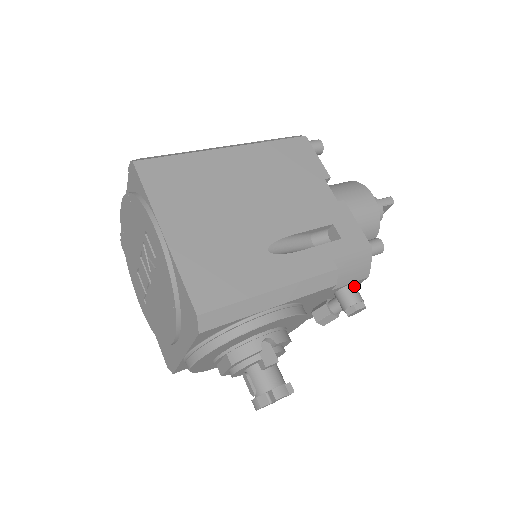
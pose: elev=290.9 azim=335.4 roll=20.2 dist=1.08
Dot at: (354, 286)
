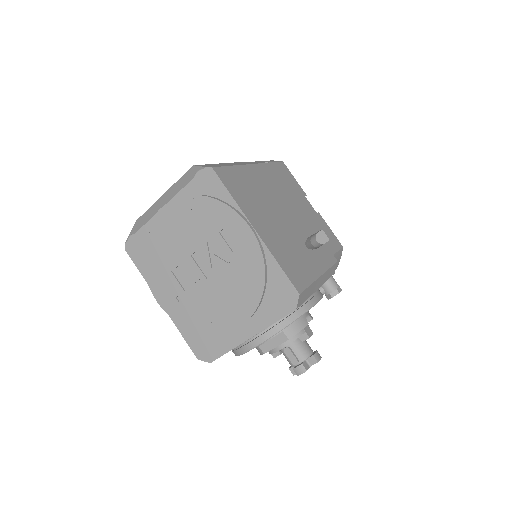
Dot at: (332, 276)
